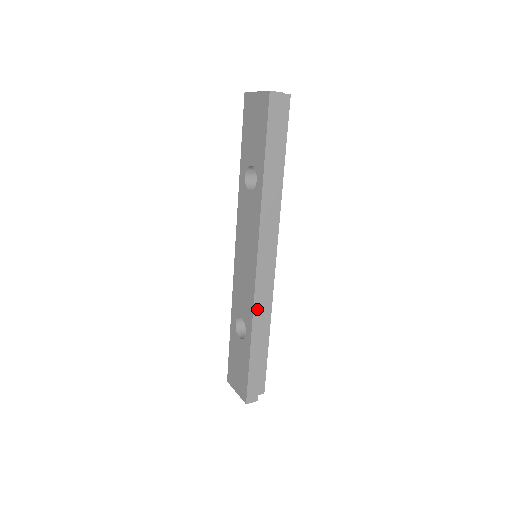
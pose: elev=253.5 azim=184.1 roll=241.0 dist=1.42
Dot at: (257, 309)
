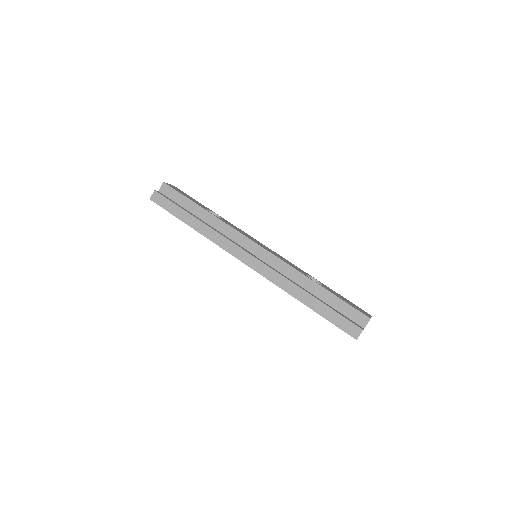
Dot at: (279, 283)
